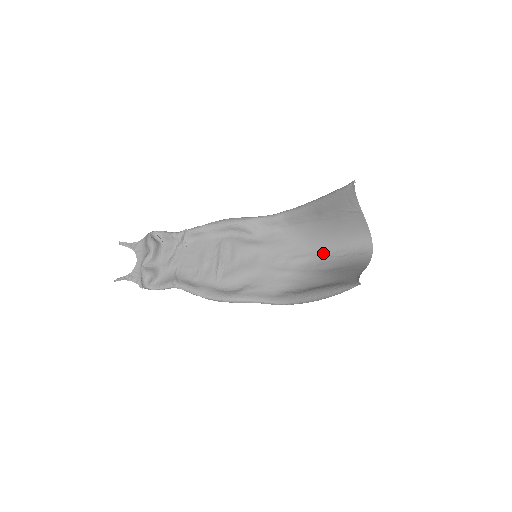
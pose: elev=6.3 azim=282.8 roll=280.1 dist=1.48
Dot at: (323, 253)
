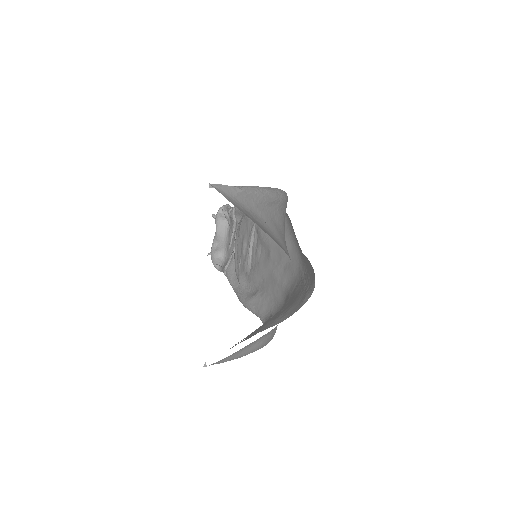
Dot at: (303, 268)
